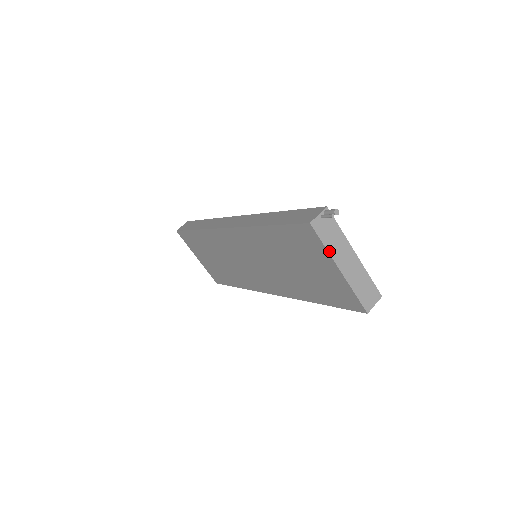
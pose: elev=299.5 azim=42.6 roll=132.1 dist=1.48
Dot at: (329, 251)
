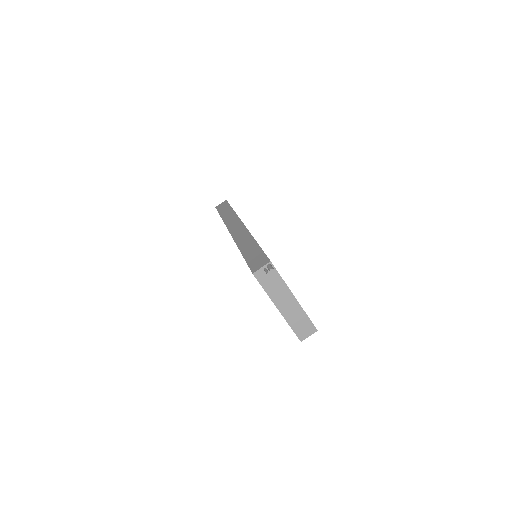
Dot at: (269, 295)
